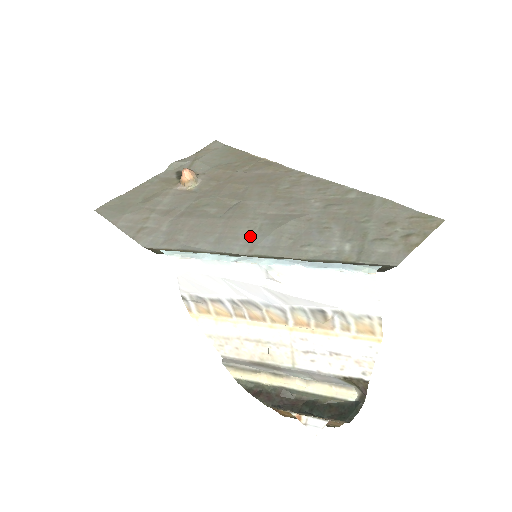
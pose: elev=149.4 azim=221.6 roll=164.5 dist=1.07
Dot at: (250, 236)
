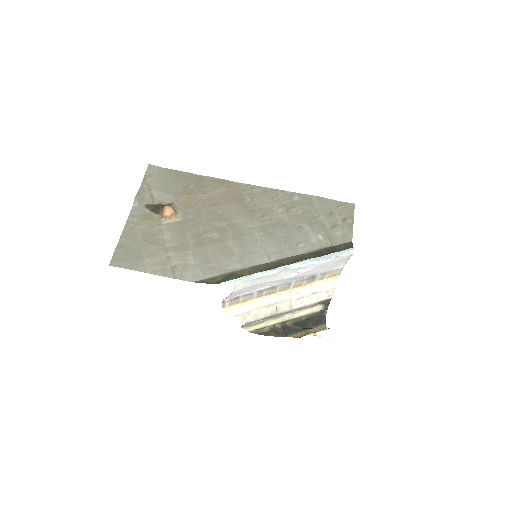
Dot at: (259, 248)
